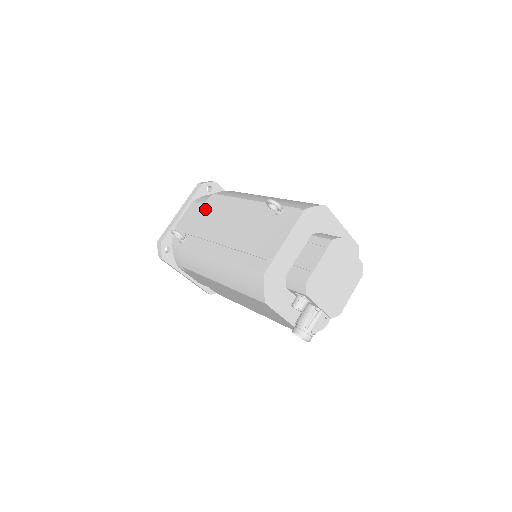
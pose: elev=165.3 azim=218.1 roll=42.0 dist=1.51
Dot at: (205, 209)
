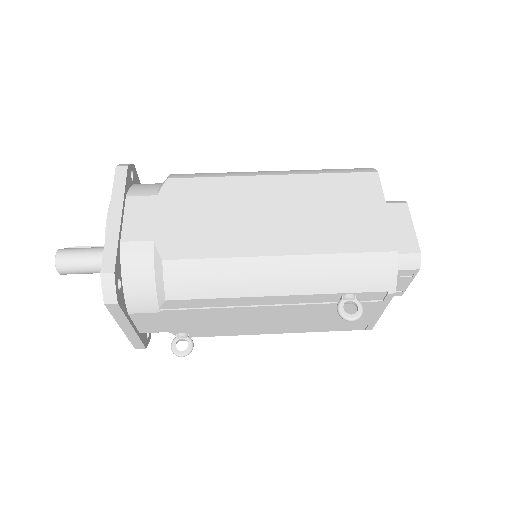
Dot at: (181, 316)
